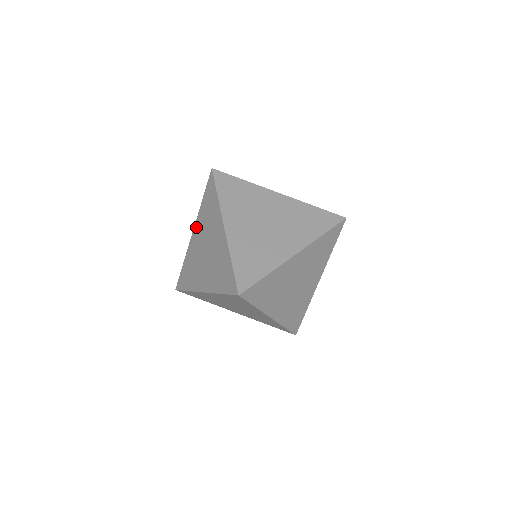
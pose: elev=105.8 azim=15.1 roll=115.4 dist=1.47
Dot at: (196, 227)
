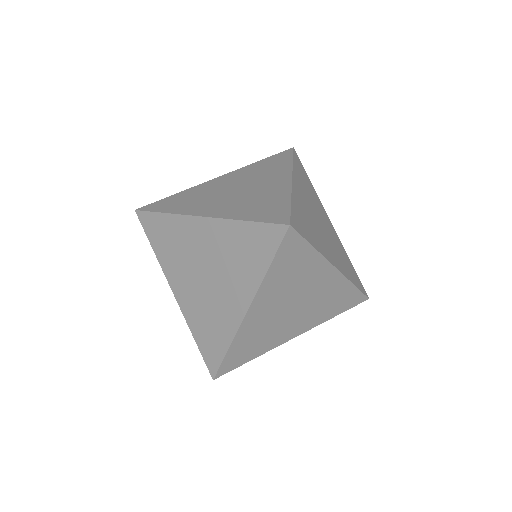
Dot at: (230, 174)
